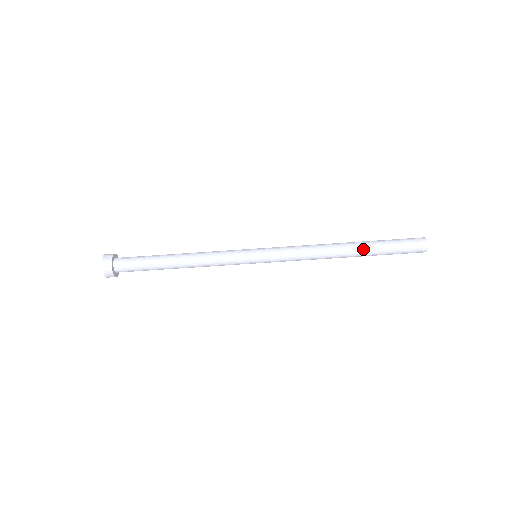
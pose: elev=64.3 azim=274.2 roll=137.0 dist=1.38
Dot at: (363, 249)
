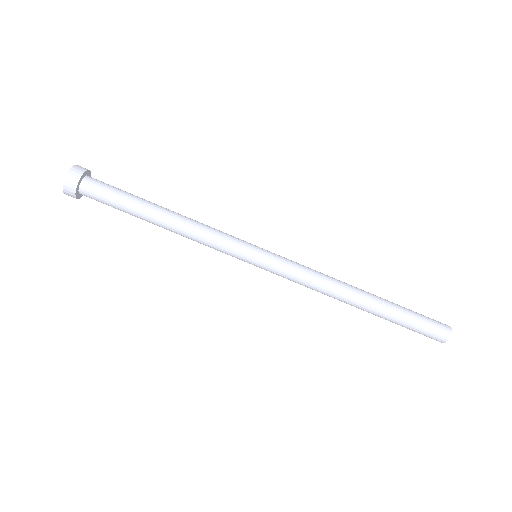
Dot at: (378, 310)
